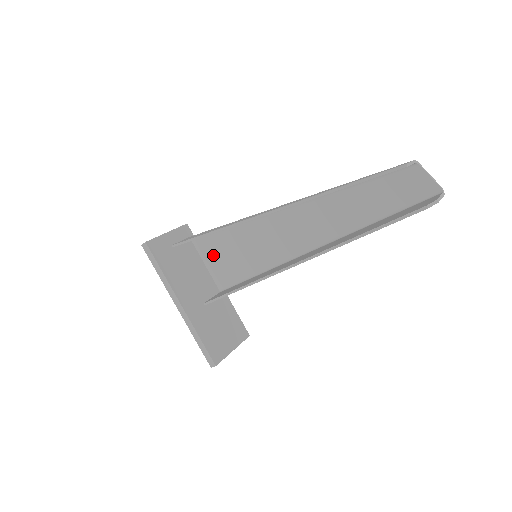
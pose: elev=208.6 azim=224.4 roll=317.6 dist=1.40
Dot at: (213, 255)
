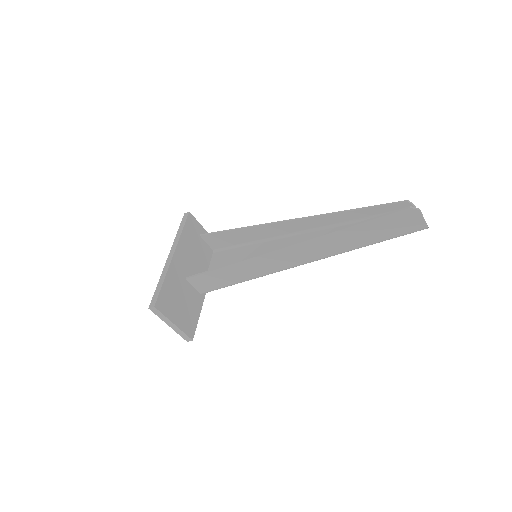
Dot at: (221, 264)
